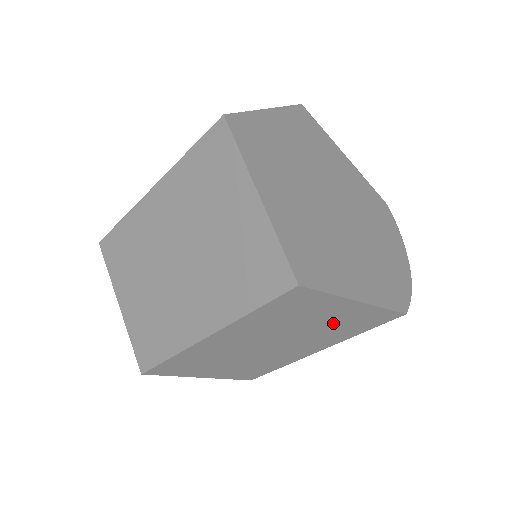
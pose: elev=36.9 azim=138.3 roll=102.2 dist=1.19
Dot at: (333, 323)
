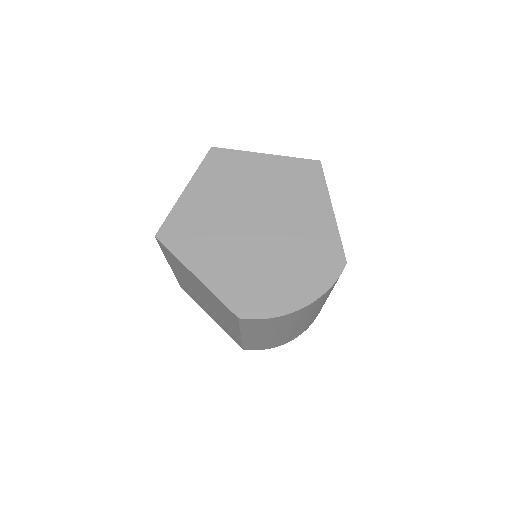
Dot at: (209, 296)
